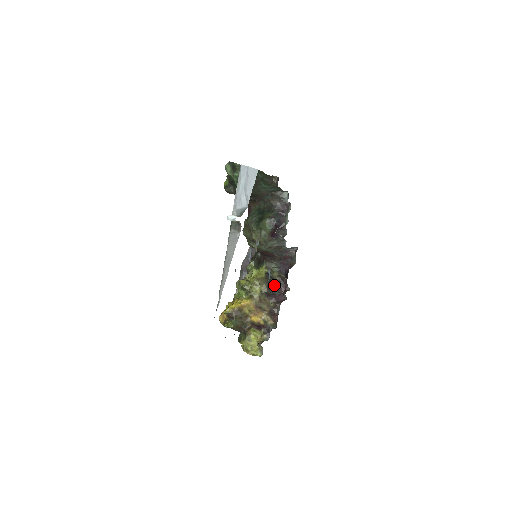
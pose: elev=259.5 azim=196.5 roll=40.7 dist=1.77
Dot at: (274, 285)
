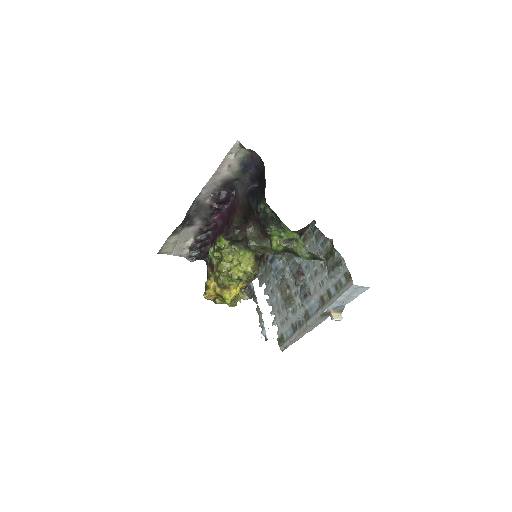
Dot at: (259, 261)
